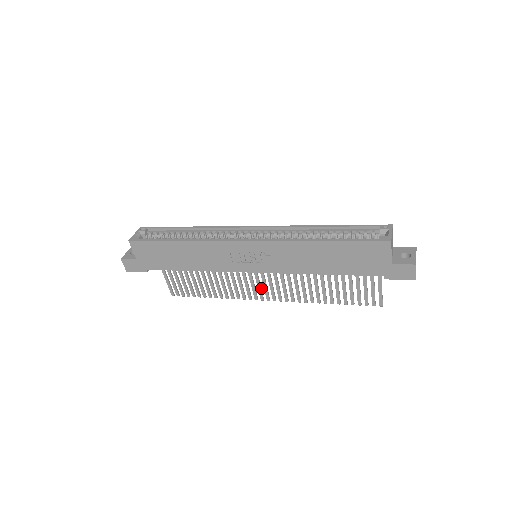
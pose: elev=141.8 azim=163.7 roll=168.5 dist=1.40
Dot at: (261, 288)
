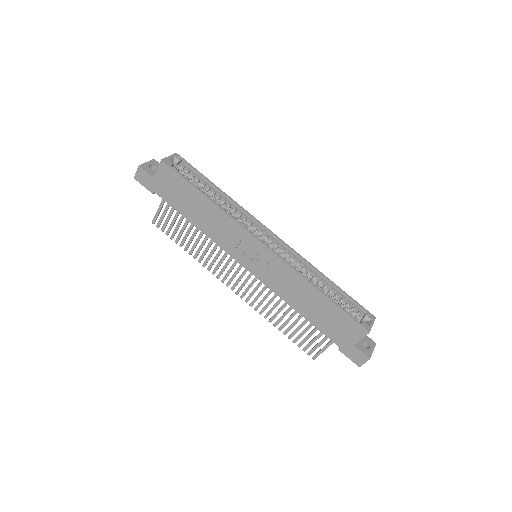
Dot at: occluded
